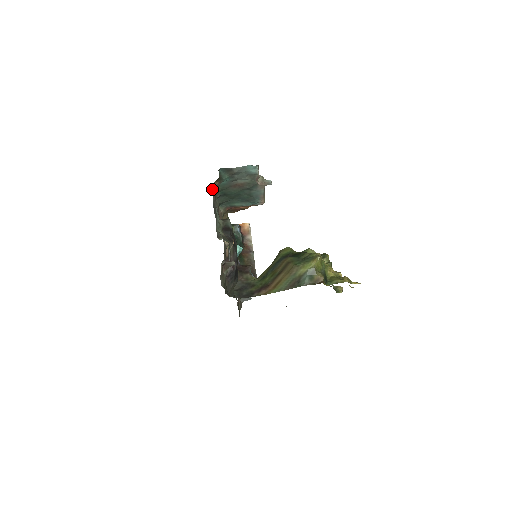
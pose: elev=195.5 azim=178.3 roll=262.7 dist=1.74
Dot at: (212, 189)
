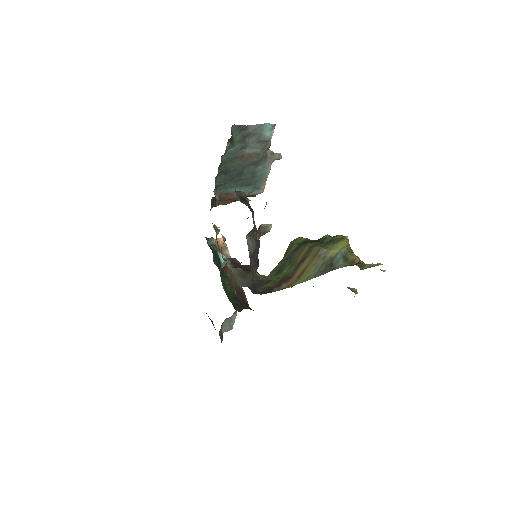
Dot at: occluded
